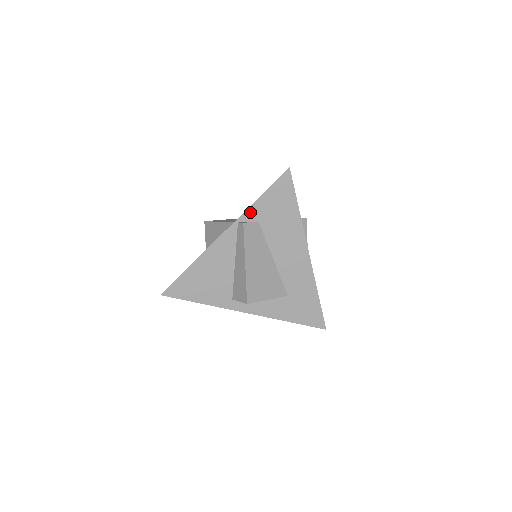
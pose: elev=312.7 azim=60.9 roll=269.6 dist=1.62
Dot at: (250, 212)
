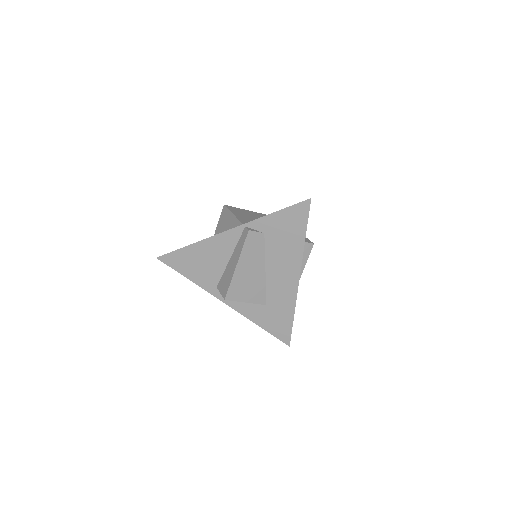
Dot at: (260, 222)
